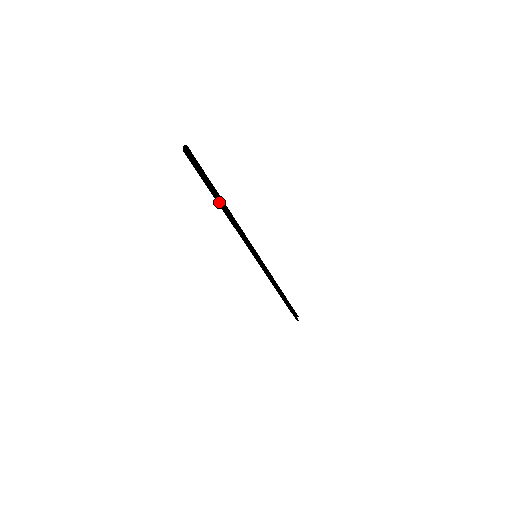
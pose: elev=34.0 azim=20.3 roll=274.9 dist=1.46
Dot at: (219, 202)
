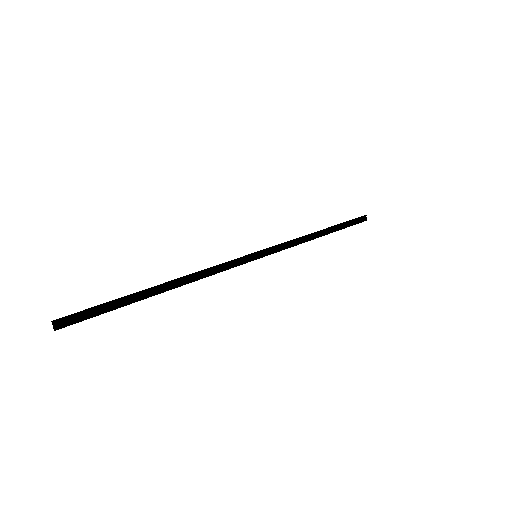
Dot at: occluded
